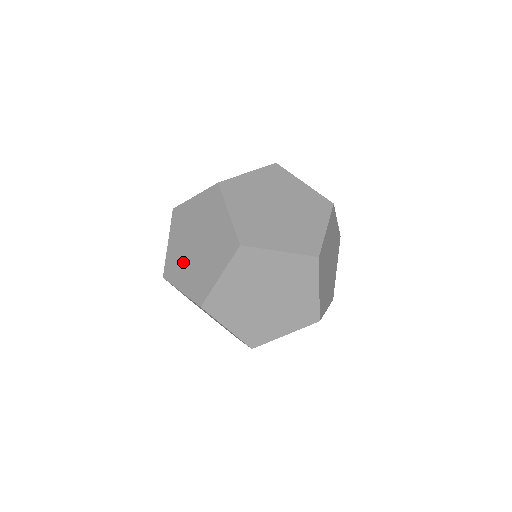
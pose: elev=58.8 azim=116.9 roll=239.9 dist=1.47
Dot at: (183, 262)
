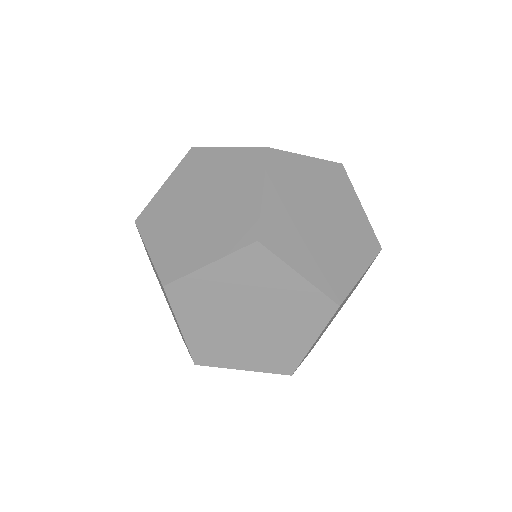
Dot at: occluded
